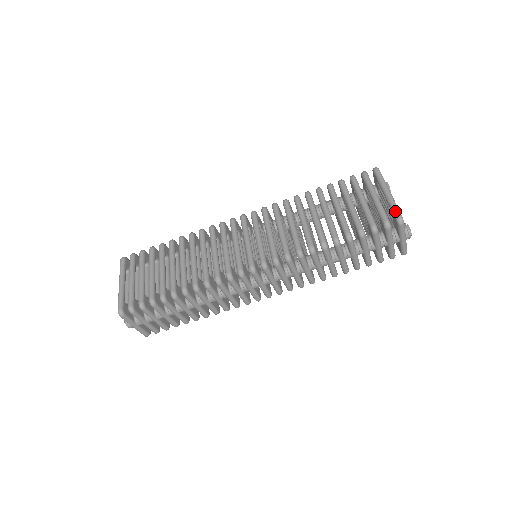
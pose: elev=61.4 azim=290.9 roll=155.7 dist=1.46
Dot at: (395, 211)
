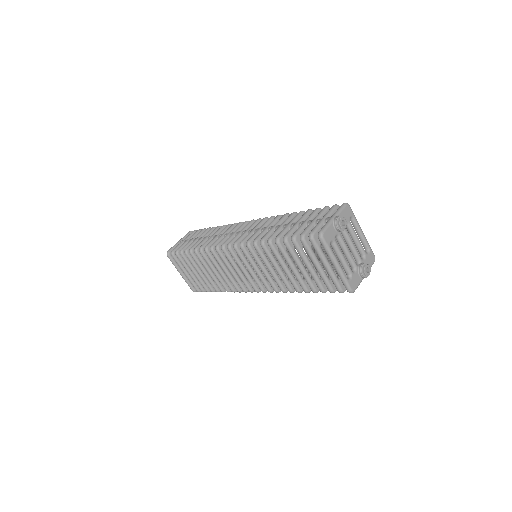
Dot at: occluded
